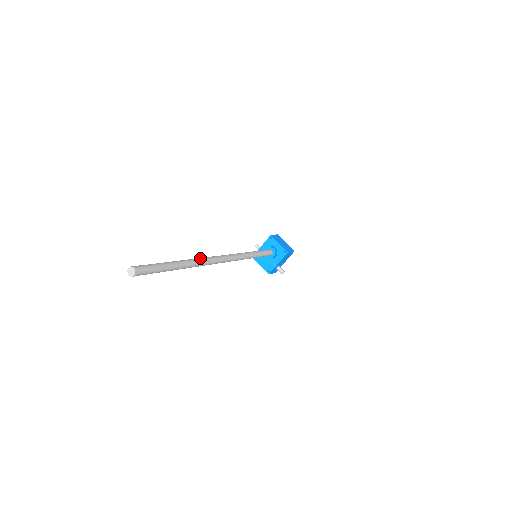
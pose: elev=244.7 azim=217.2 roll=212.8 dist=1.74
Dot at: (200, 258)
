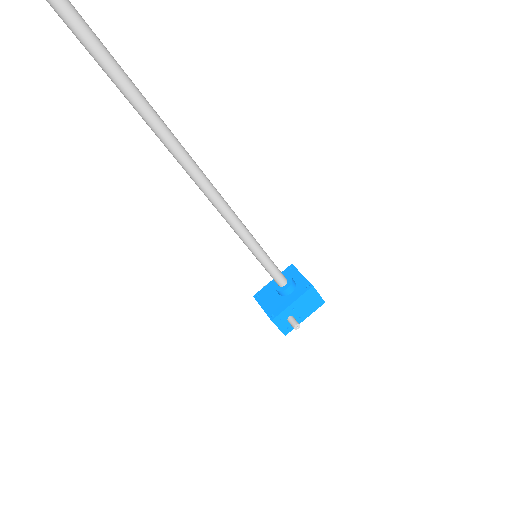
Dot at: (144, 98)
